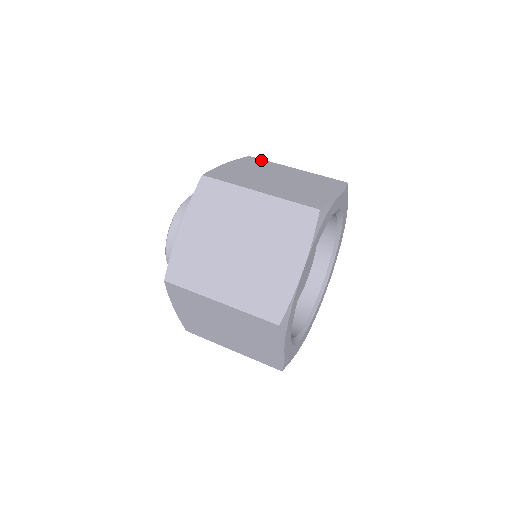
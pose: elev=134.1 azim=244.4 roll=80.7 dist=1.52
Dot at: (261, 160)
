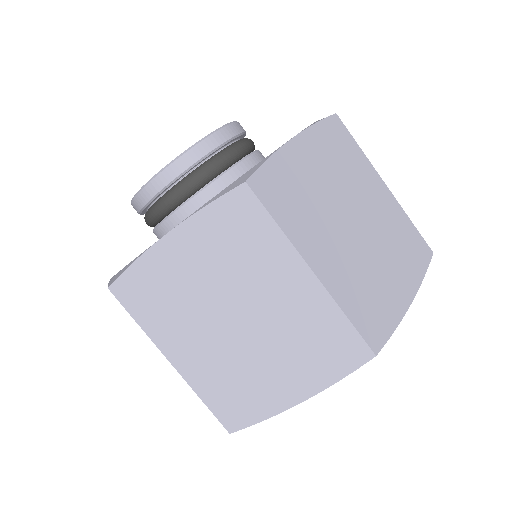
Dot at: (348, 137)
